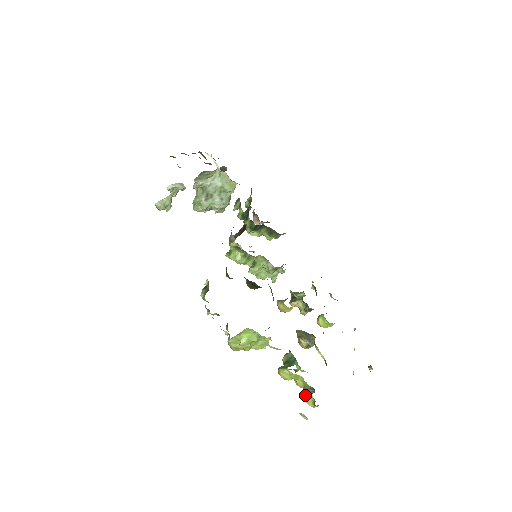
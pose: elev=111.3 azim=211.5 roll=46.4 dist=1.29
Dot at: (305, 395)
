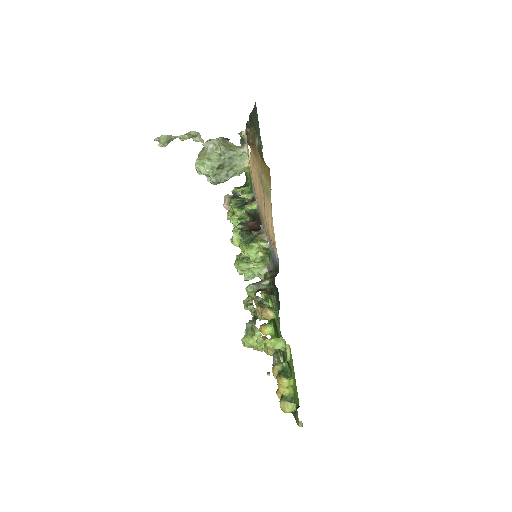
Dot at: (289, 403)
